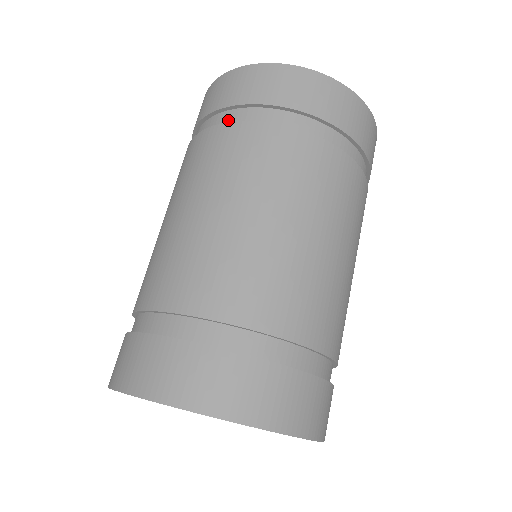
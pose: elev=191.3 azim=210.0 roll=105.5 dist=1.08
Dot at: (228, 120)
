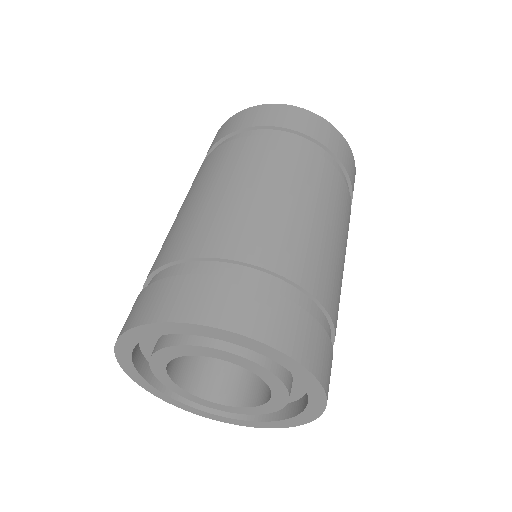
Dot at: occluded
